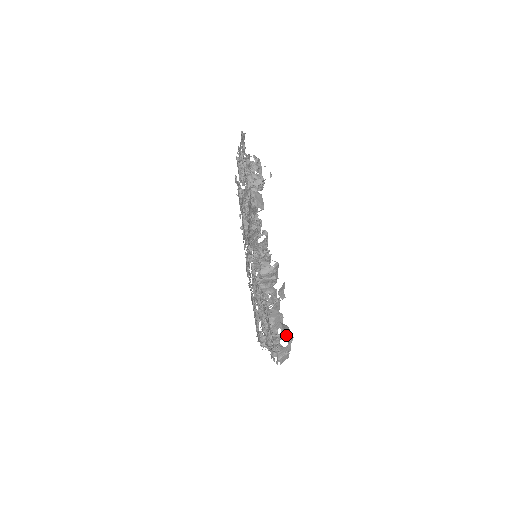
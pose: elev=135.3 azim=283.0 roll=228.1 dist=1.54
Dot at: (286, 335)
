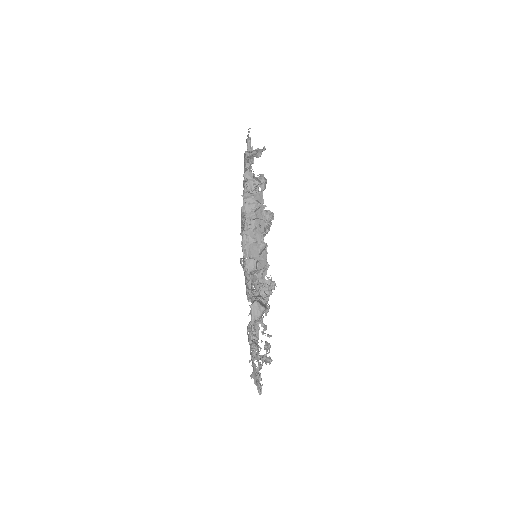
Dot at: occluded
